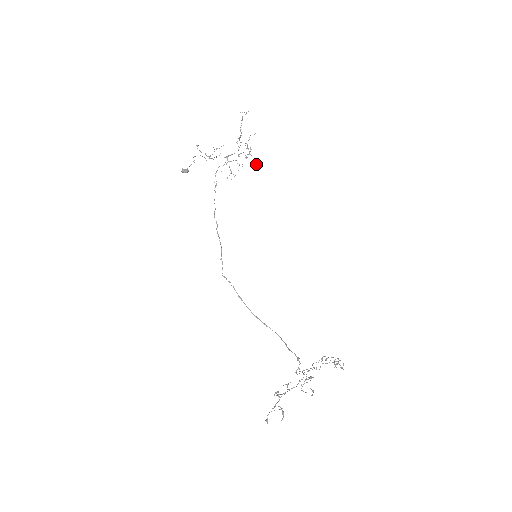
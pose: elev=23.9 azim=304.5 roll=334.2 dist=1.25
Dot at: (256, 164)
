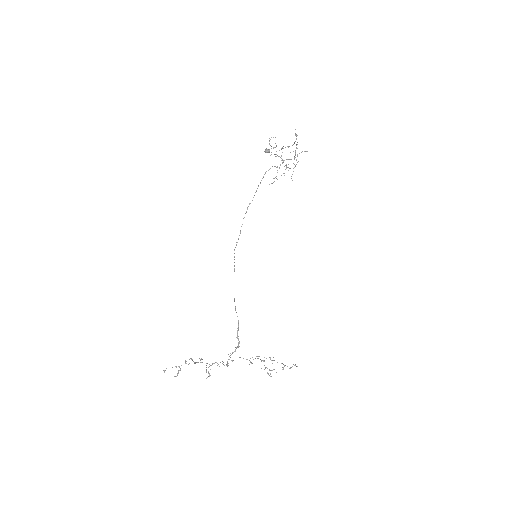
Dot at: occluded
